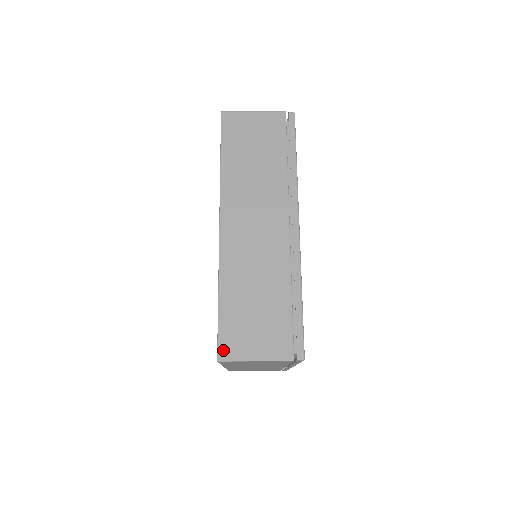
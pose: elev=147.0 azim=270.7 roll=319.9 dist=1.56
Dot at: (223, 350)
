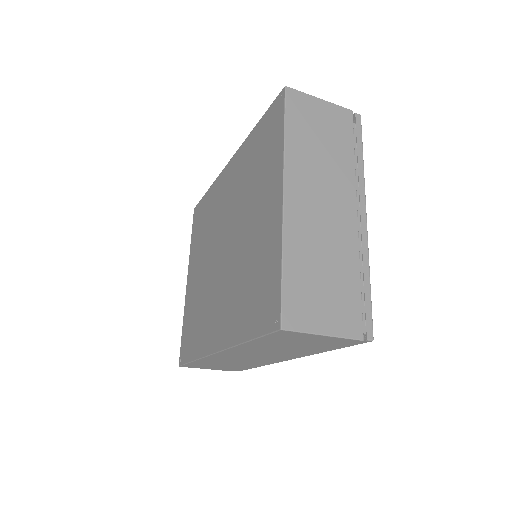
Dot at: occluded
